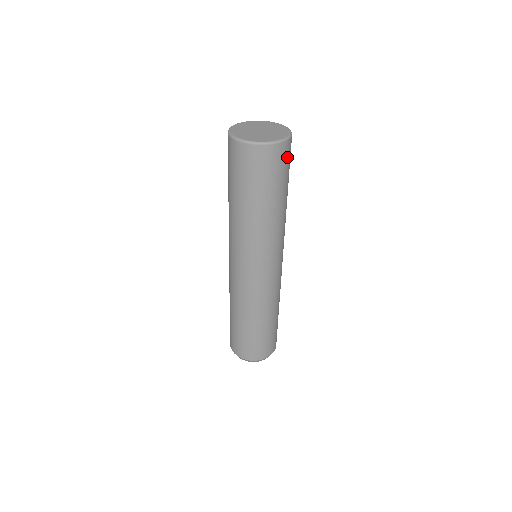
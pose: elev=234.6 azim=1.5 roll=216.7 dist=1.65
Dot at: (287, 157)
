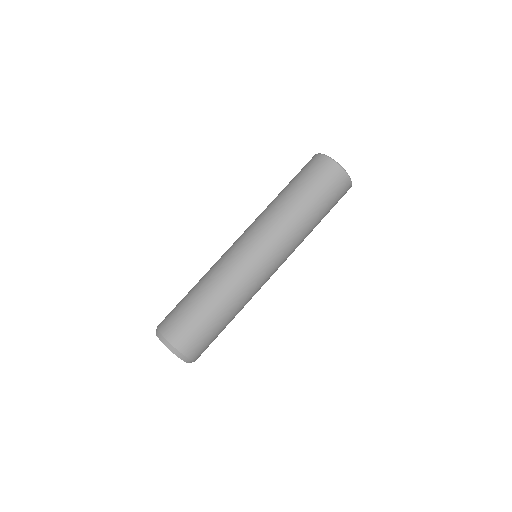
Dot at: occluded
